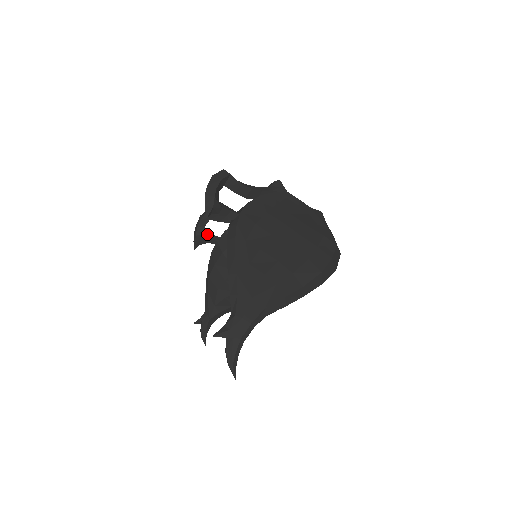
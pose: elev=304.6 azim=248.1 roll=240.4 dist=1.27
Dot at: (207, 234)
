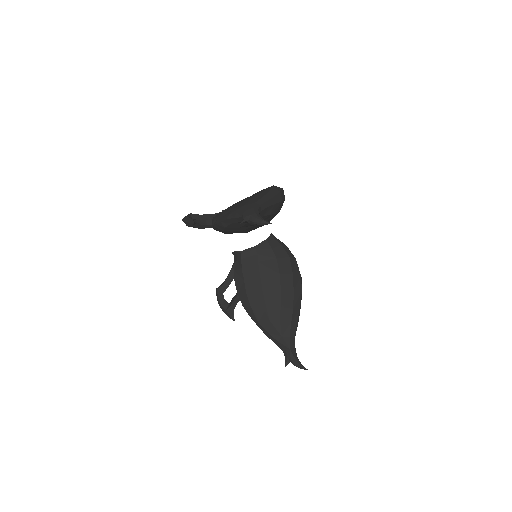
Dot at: (230, 302)
